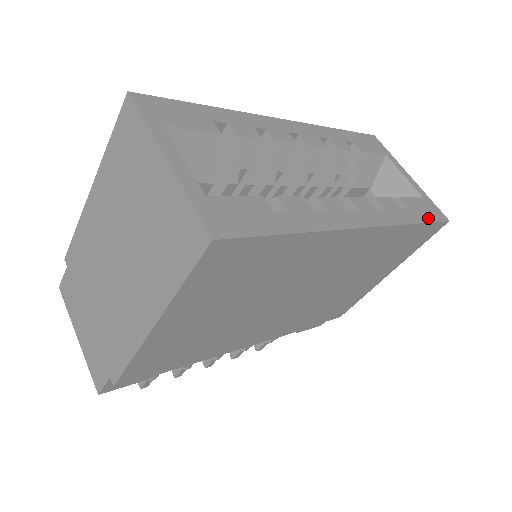
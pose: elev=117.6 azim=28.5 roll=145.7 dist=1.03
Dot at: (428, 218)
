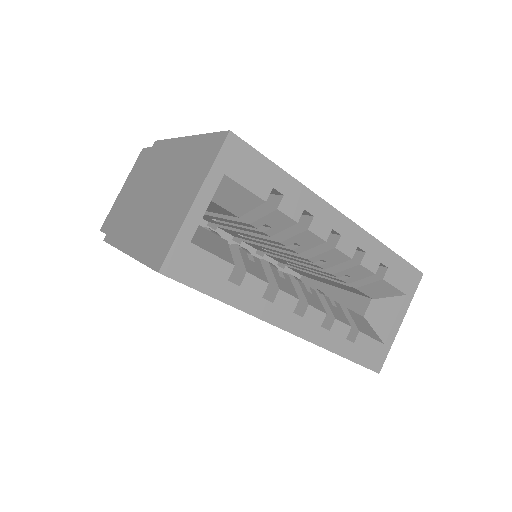
Dot at: (361, 360)
